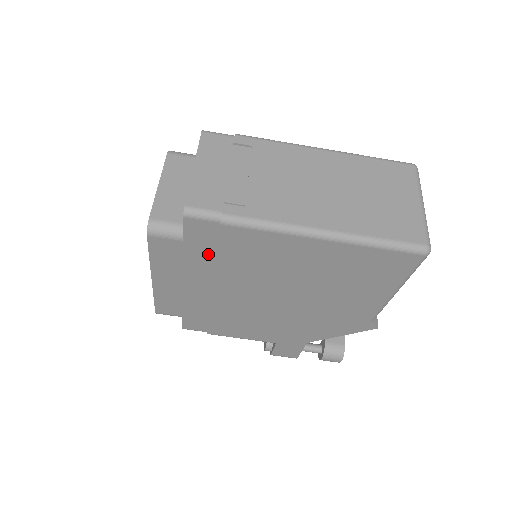
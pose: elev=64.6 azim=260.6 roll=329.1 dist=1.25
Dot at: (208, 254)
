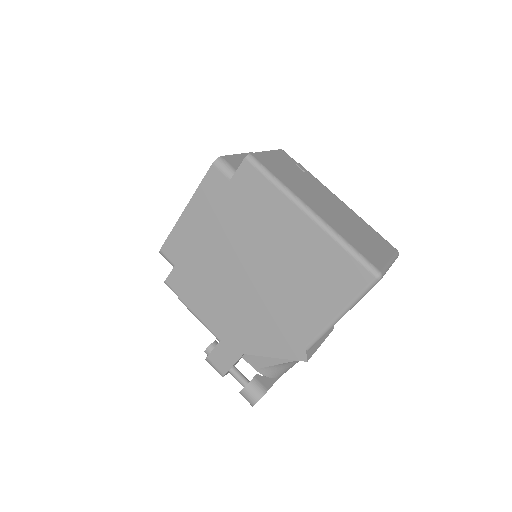
Dot at: (237, 202)
